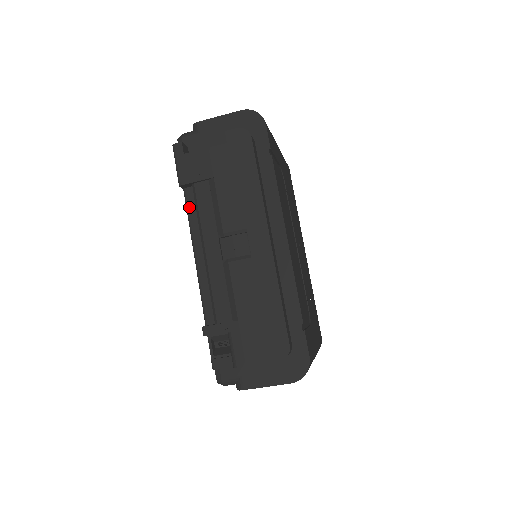
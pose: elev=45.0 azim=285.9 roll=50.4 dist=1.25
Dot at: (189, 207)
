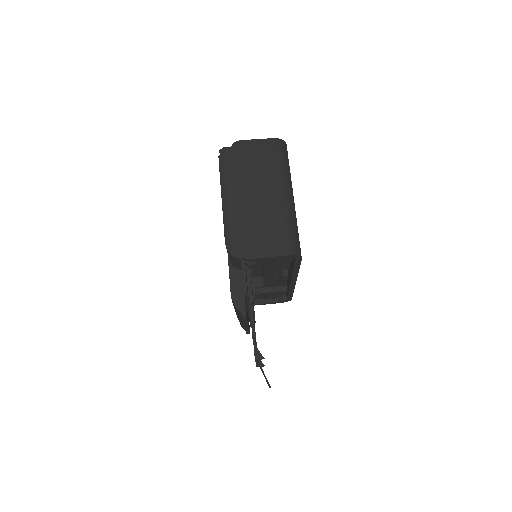
Dot at: occluded
